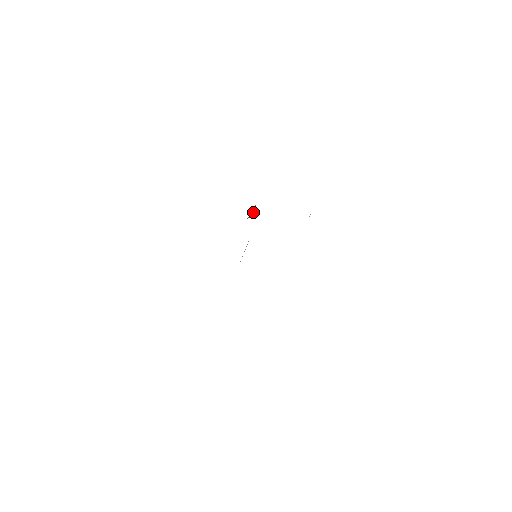
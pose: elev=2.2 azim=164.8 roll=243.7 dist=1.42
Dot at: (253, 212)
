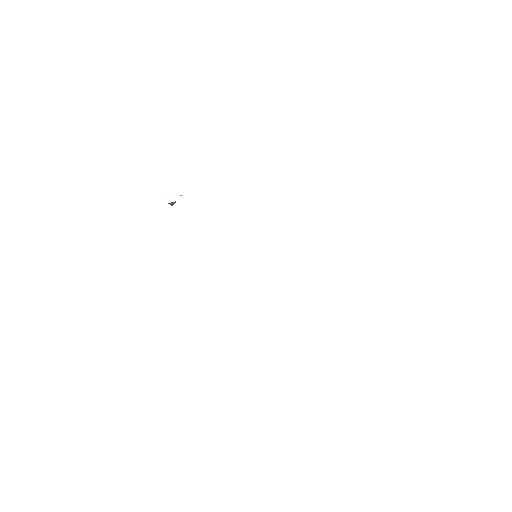
Dot at: occluded
